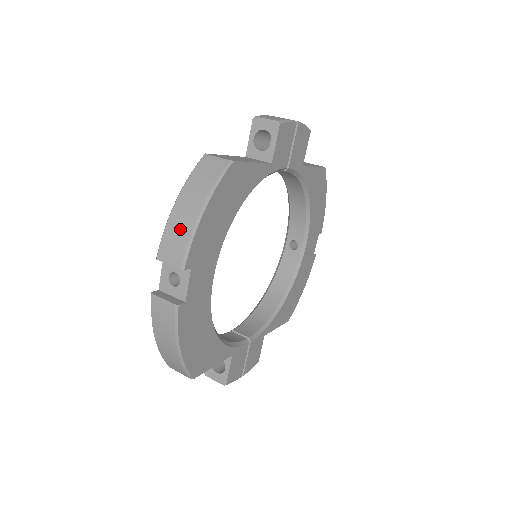
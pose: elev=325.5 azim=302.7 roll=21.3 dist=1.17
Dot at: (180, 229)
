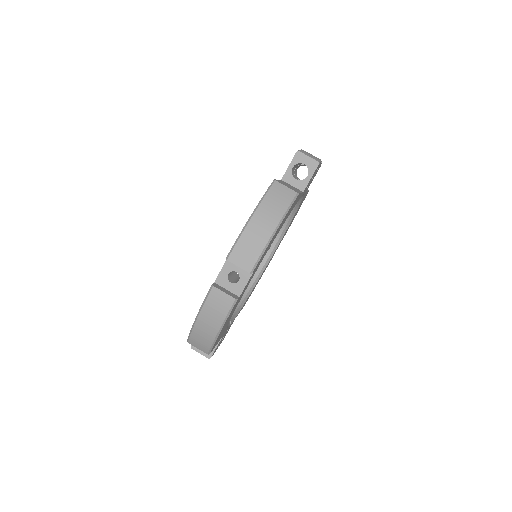
Dot at: (255, 240)
